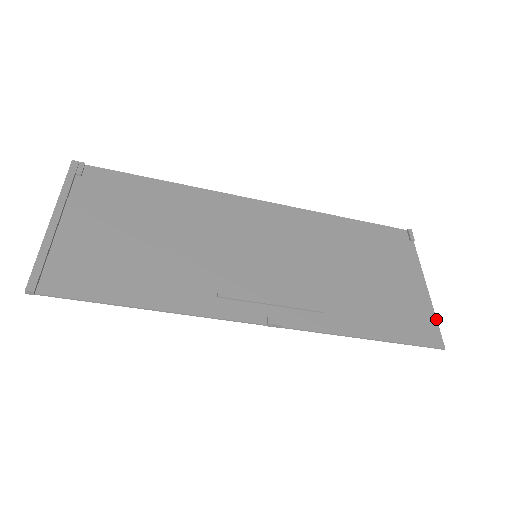
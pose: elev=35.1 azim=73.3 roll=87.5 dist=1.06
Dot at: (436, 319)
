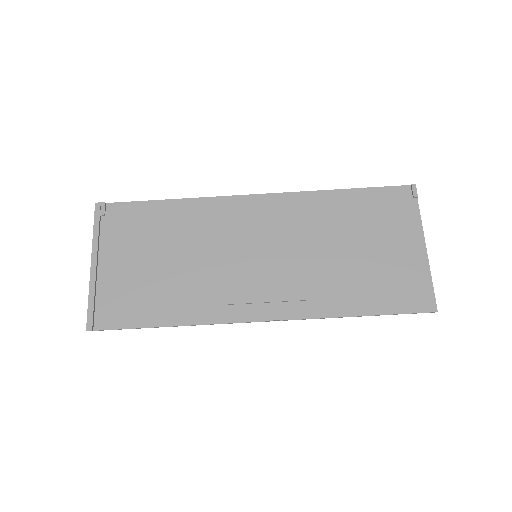
Dot at: (432, 282)
